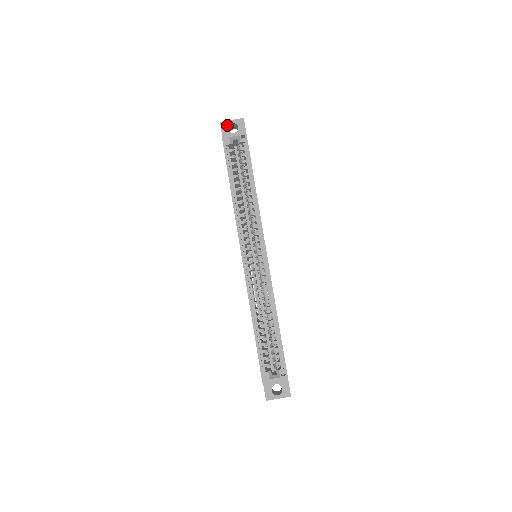
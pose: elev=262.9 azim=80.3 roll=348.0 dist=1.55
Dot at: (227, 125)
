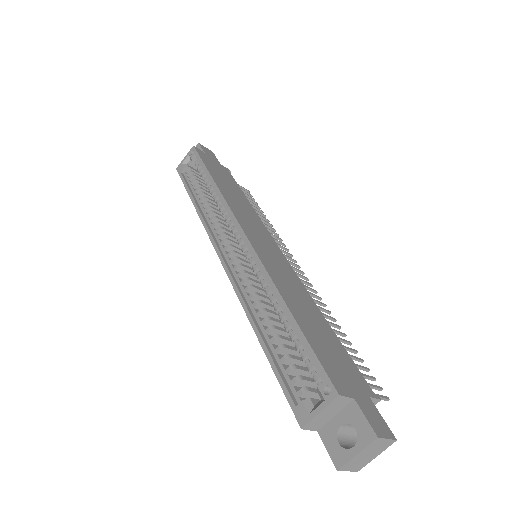
Dot at: occluded
